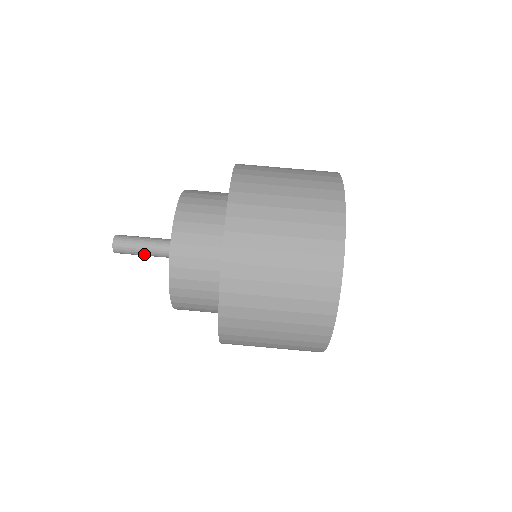
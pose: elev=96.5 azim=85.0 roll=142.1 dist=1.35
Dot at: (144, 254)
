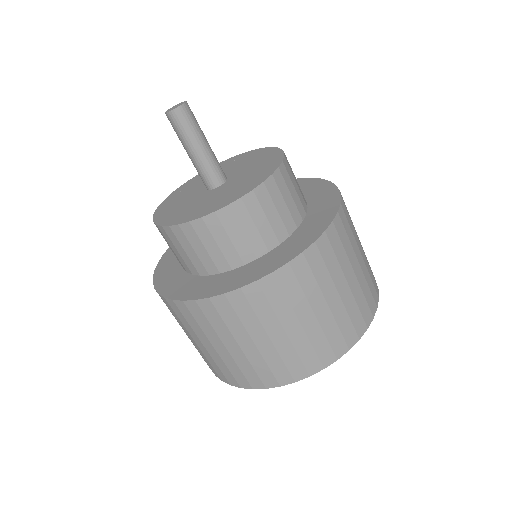
Dot at: (185, 149)
